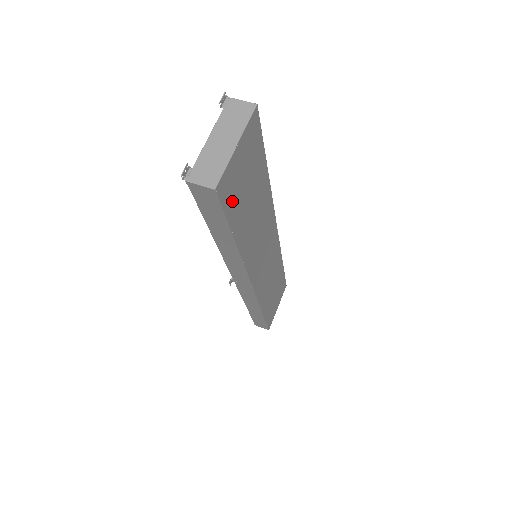
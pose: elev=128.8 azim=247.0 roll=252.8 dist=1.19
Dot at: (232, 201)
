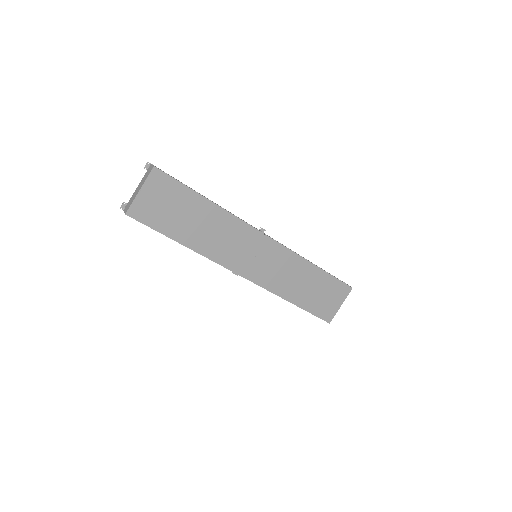
Dot at: (155, 219)
